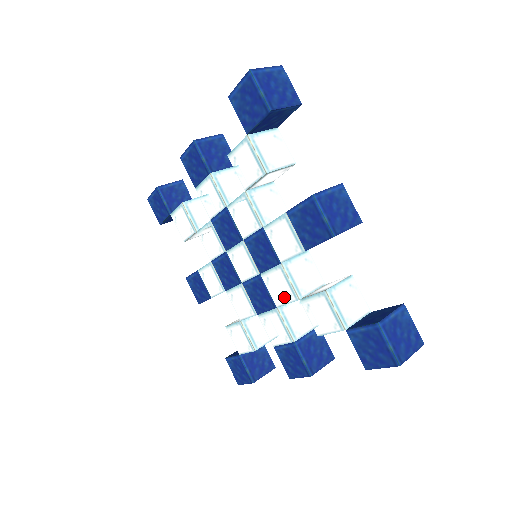
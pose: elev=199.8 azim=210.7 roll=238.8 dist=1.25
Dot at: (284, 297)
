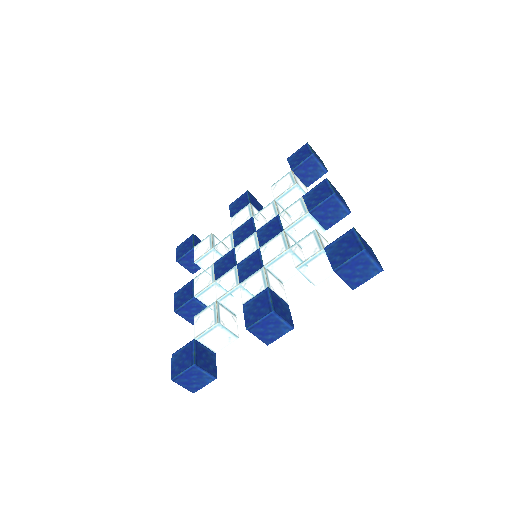
Dot at: (275, 253)
